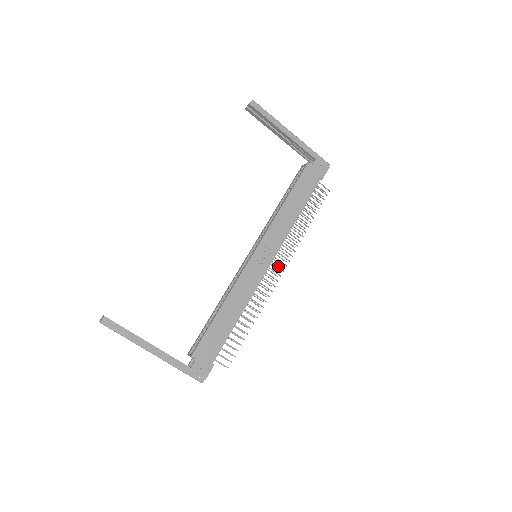
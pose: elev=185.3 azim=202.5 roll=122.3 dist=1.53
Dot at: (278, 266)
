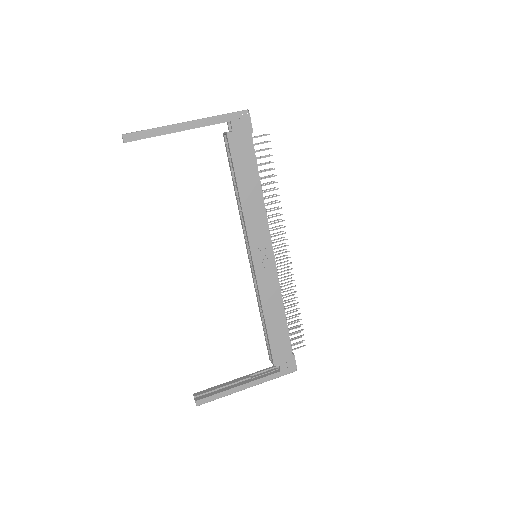
Dot at: (280, 247)
